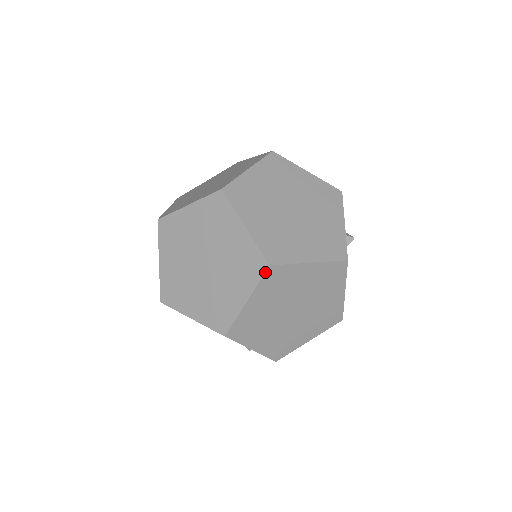
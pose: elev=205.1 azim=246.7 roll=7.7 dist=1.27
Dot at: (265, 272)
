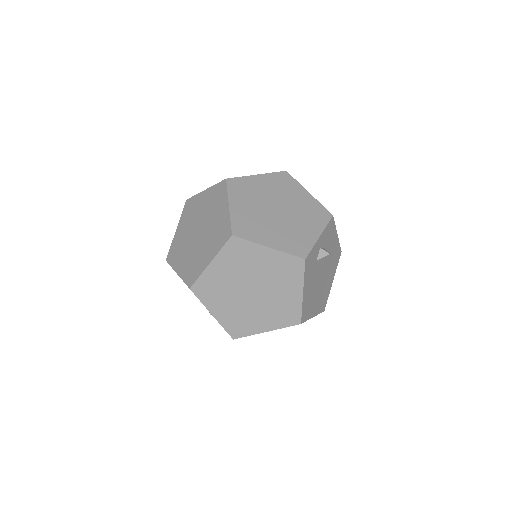
Dot at: (228, 240)
